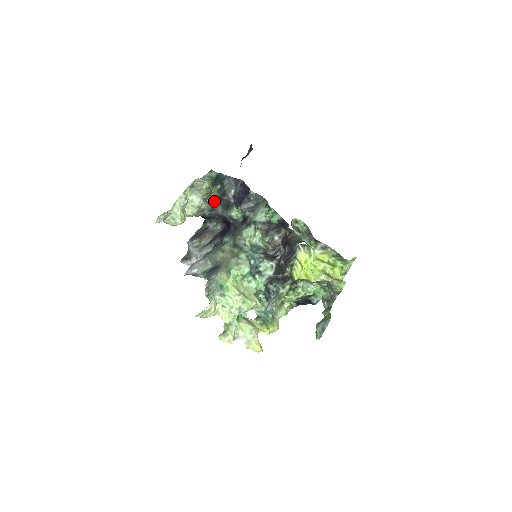
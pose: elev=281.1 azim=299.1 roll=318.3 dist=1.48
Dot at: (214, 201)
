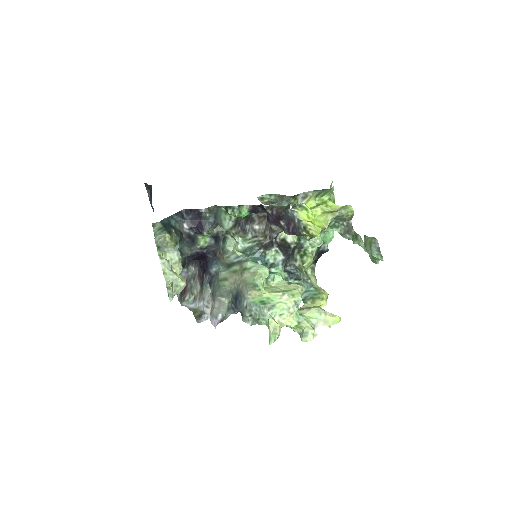
Dot at: occluded
